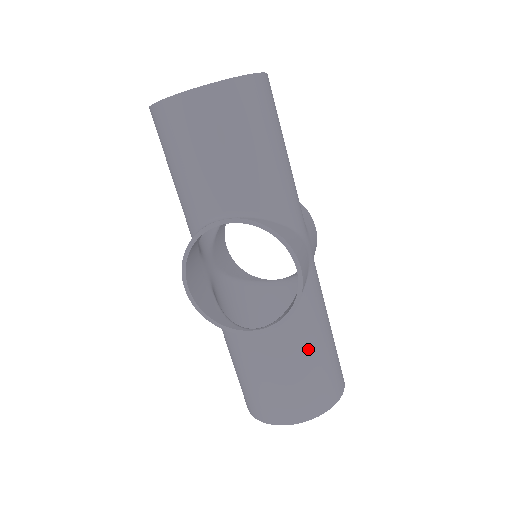
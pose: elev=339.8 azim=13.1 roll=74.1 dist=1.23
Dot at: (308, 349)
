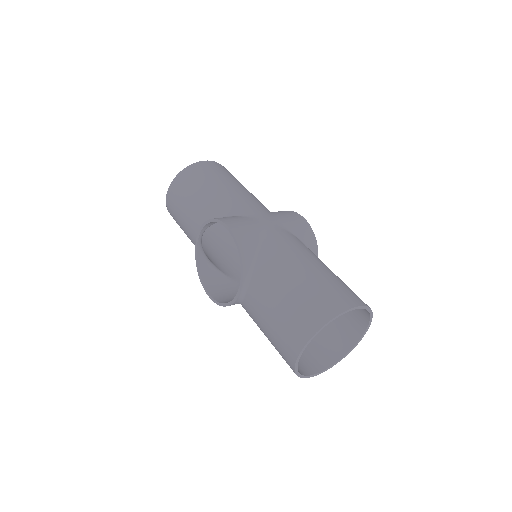
Dot at: (279, 283)
